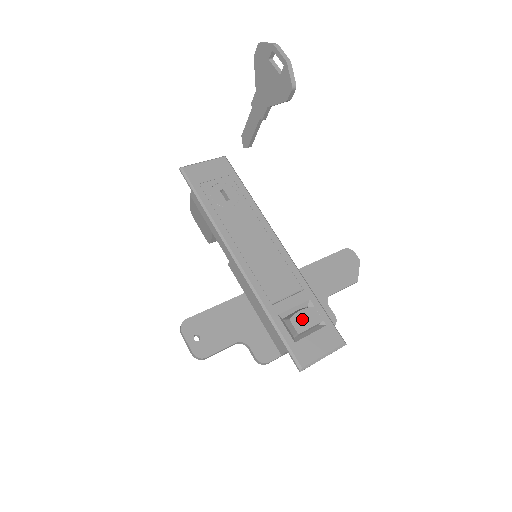
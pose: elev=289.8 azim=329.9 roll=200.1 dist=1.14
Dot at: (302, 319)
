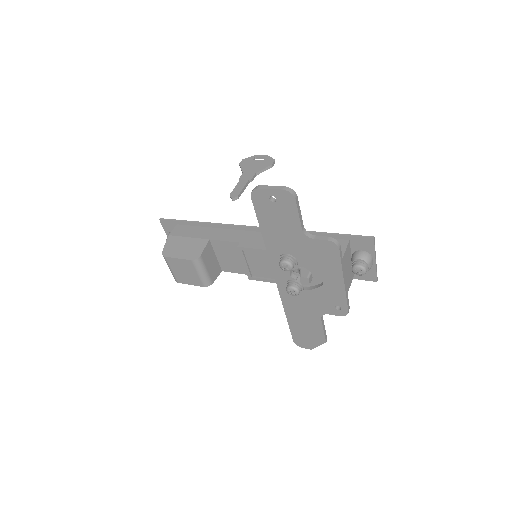
Dot at: occluded
